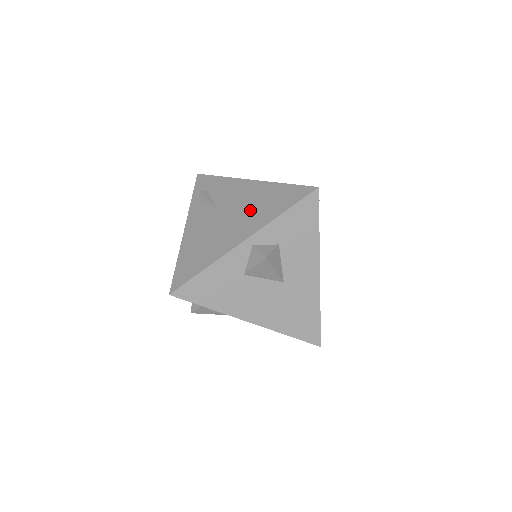
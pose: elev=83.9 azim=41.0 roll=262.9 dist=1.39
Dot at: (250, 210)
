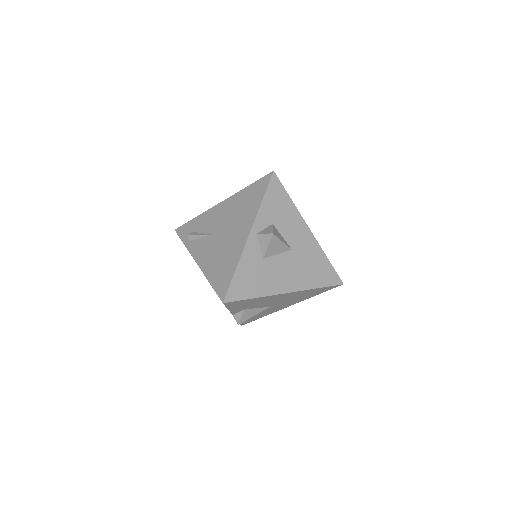
Dot at: (237, 216)
